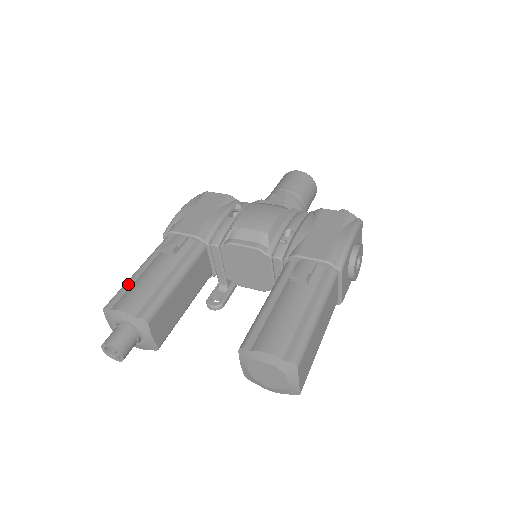
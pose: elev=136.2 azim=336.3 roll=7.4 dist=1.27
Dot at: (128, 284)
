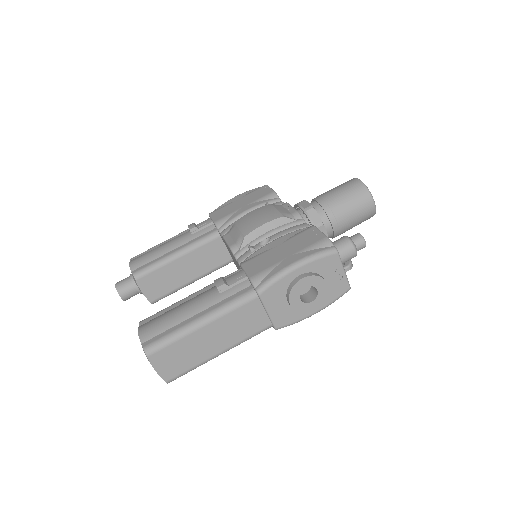
Dot at: (154, 247)
